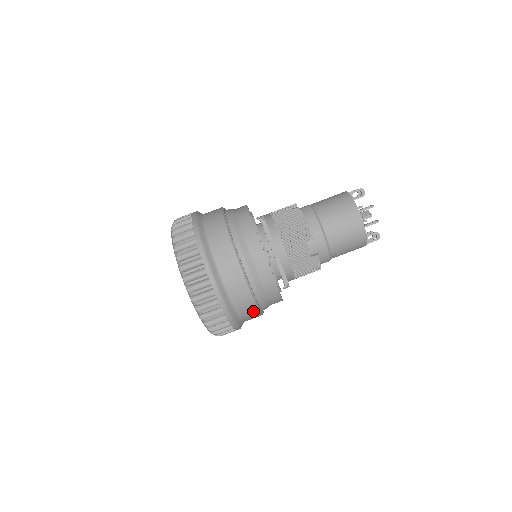
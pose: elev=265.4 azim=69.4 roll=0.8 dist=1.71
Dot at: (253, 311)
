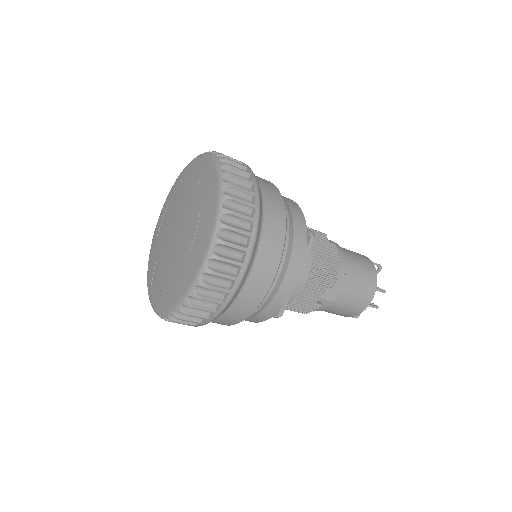
Dot at: occluded
